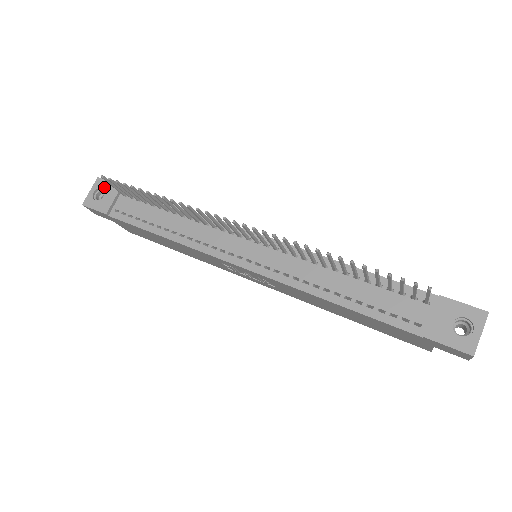
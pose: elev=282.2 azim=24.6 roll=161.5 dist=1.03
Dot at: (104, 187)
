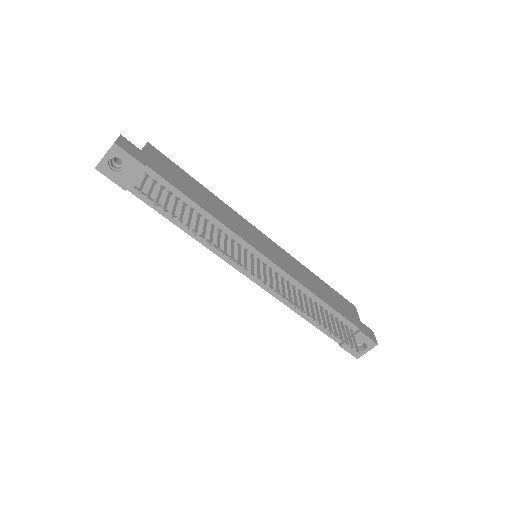
Dot at: (123, 159)
